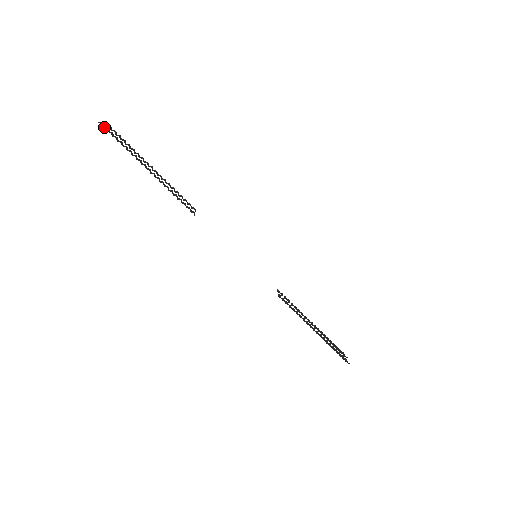
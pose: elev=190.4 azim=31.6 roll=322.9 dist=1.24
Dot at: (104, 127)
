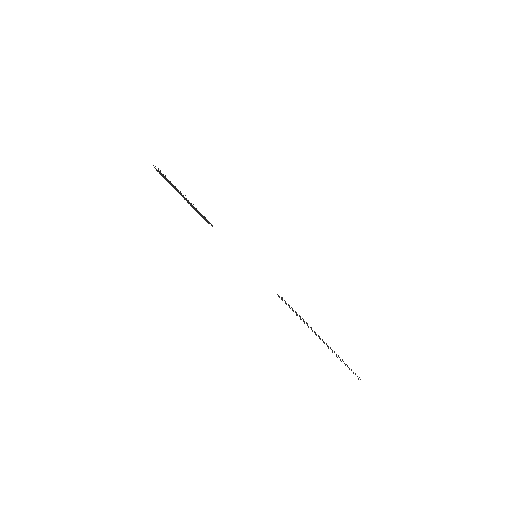
Dot at: (156, 169)
